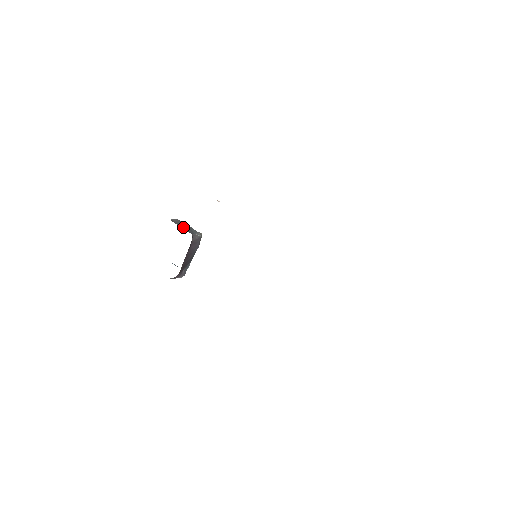
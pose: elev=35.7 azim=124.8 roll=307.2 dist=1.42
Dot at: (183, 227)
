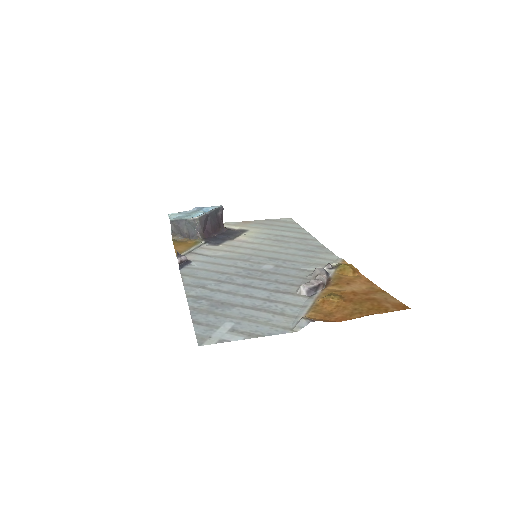
Dot at: (185, 233)
